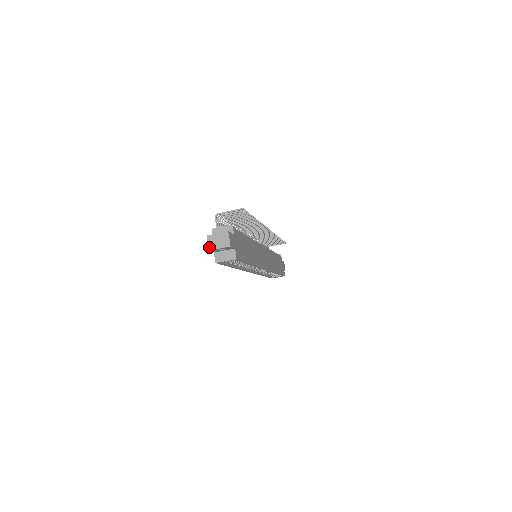
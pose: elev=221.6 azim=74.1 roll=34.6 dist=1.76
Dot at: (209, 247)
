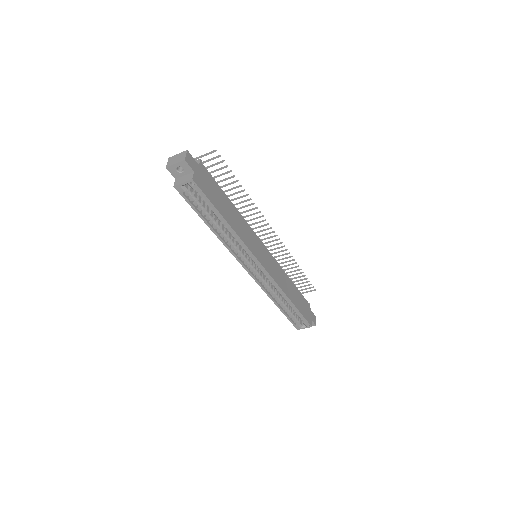
Dot at: (167, 165)
